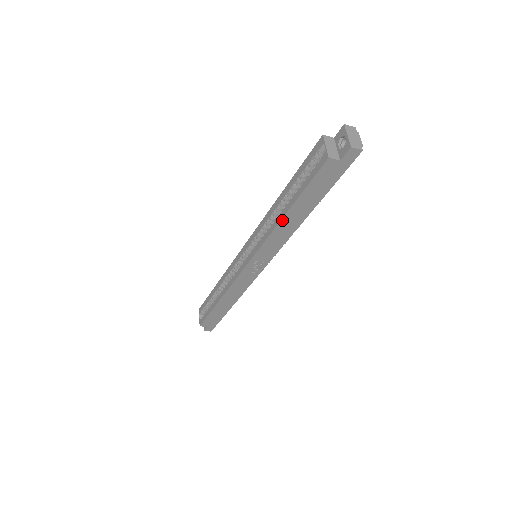
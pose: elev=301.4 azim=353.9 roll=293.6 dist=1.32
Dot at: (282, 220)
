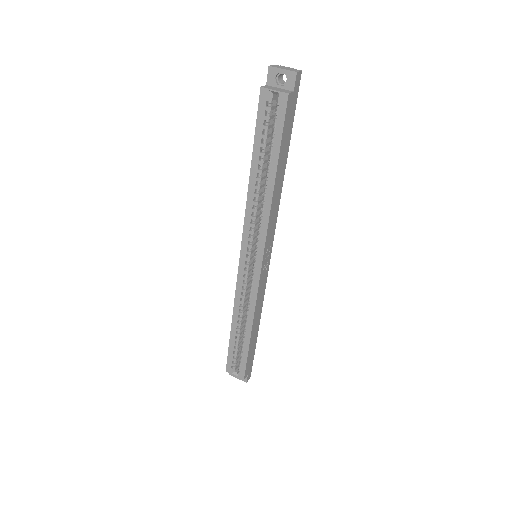
Dot at: (274, 190)
